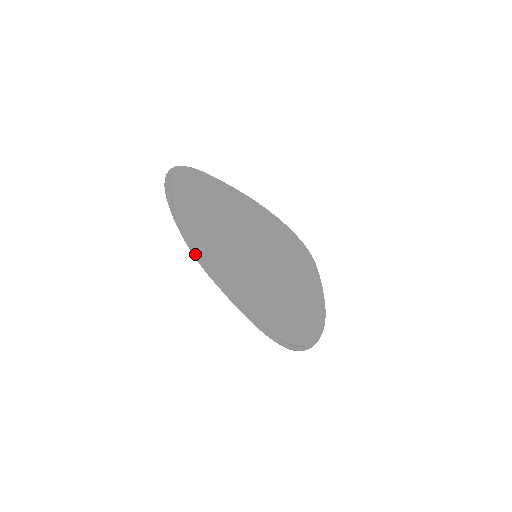
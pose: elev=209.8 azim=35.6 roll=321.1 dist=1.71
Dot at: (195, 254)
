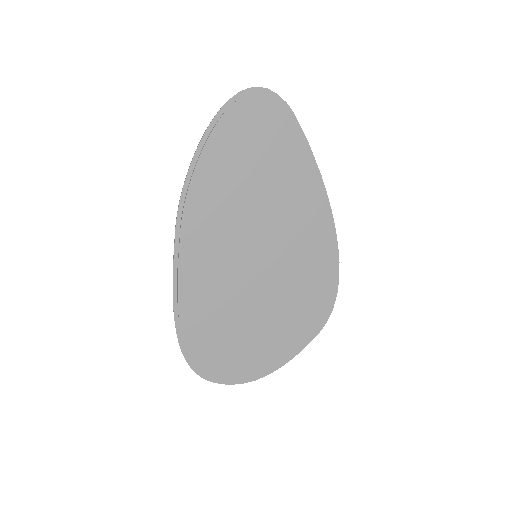
Dot at: (182, 194)
